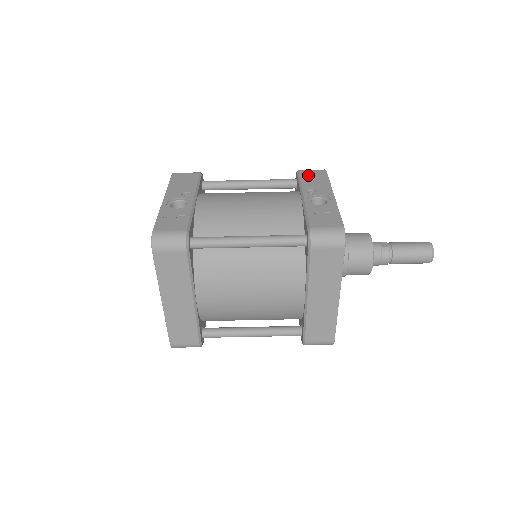
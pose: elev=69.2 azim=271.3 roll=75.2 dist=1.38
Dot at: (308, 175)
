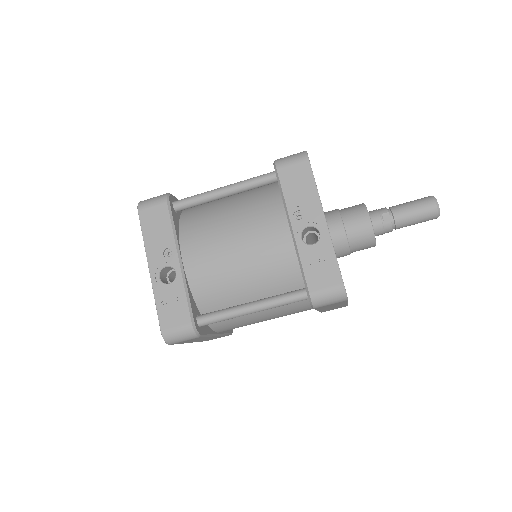
Dot at: (289, 178)
